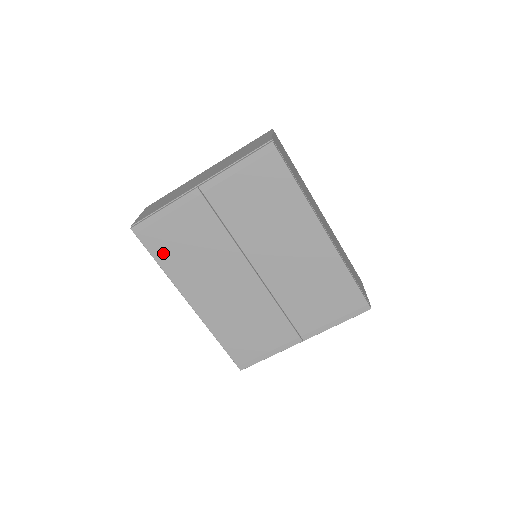
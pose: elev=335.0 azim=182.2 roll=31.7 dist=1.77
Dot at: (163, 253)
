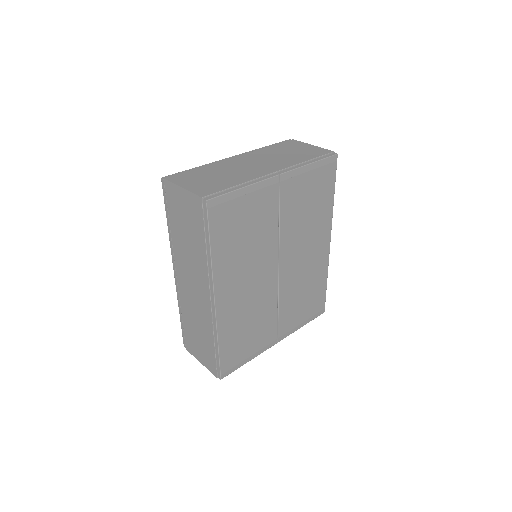
Dot at: (221, 237)
